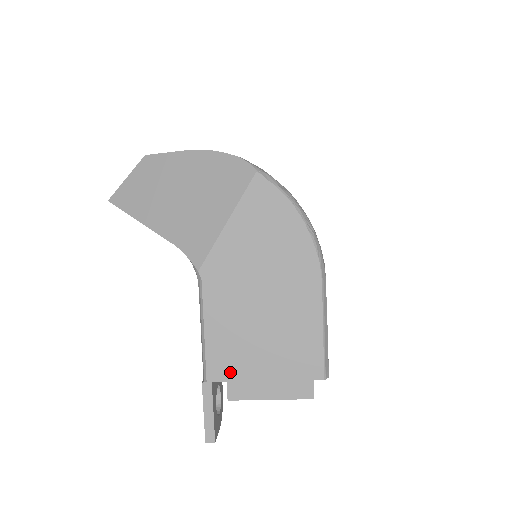
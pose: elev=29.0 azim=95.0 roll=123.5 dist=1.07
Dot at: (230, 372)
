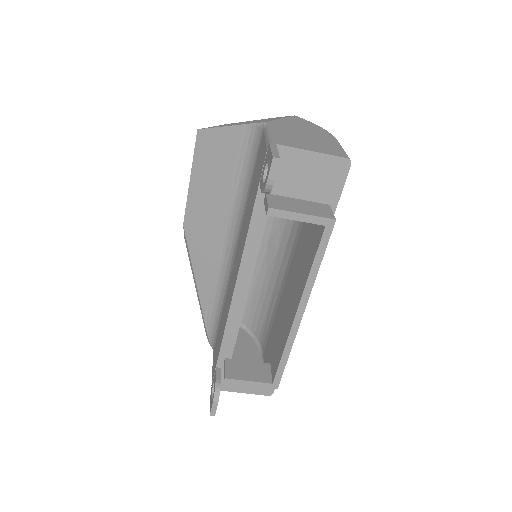
Dot at: (288, 144)
